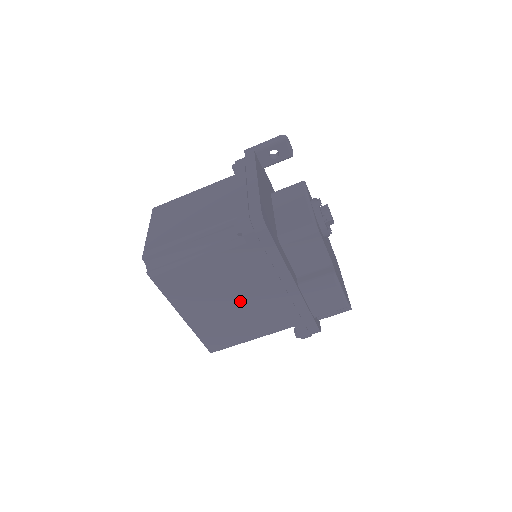
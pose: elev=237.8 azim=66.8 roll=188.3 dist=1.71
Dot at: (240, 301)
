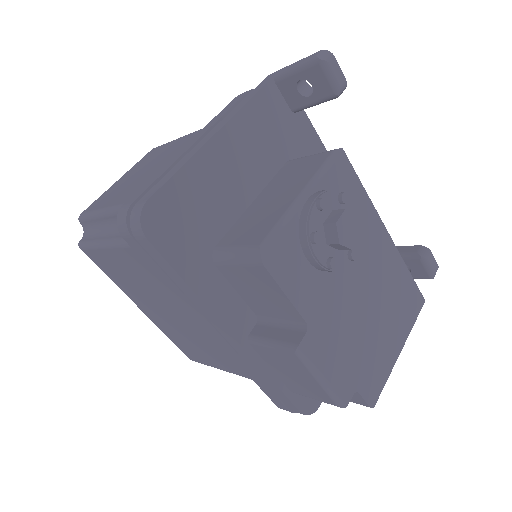
Dot at: (186, 320)
